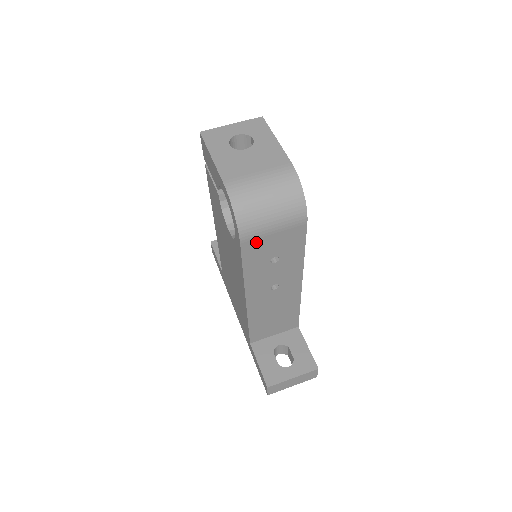
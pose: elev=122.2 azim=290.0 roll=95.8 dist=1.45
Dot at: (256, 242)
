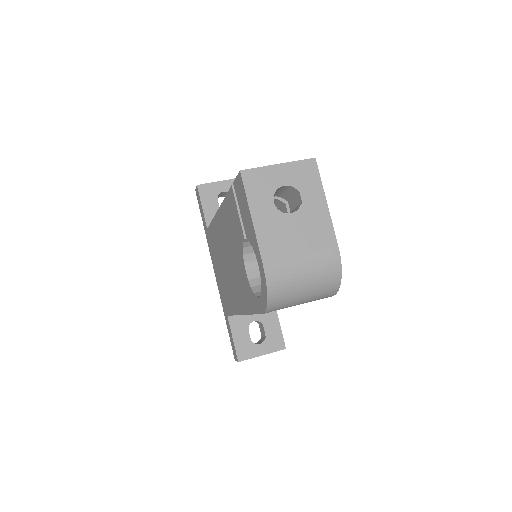
Dot at: occluded
